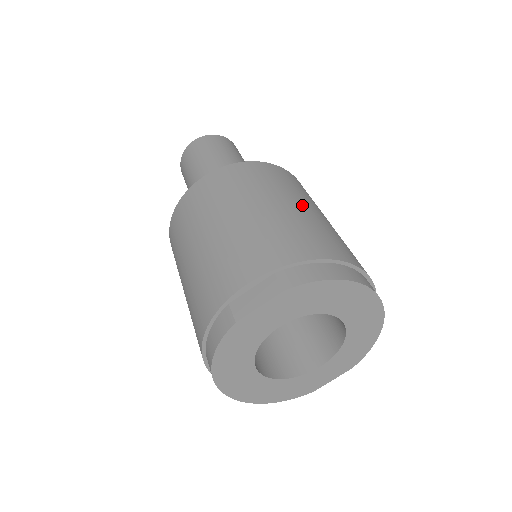
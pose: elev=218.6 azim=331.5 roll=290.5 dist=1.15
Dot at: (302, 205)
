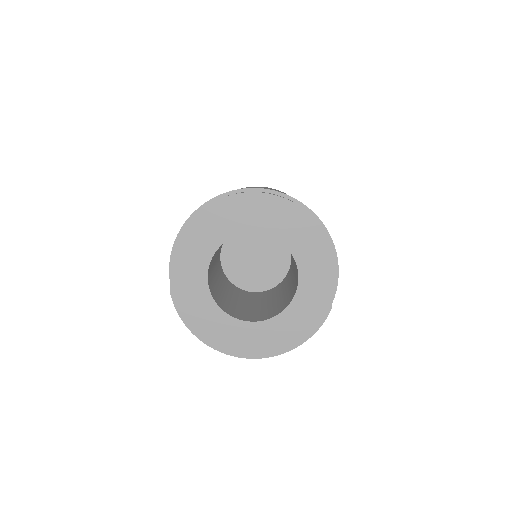
Dot at: occluded
